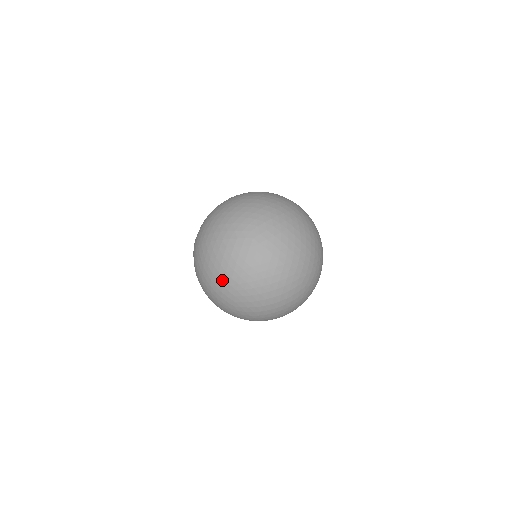
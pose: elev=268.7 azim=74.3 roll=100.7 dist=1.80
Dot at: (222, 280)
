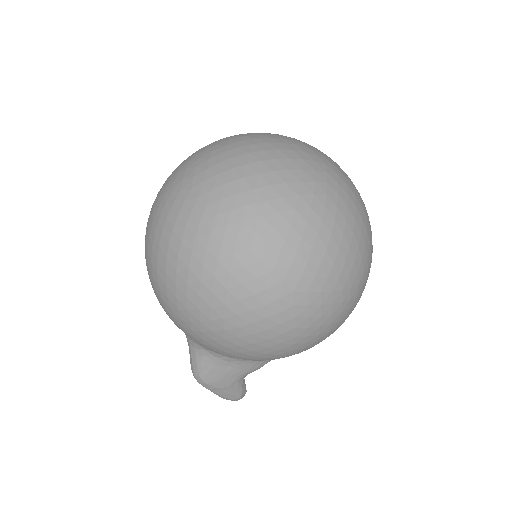
Dot at: (178, 168)
